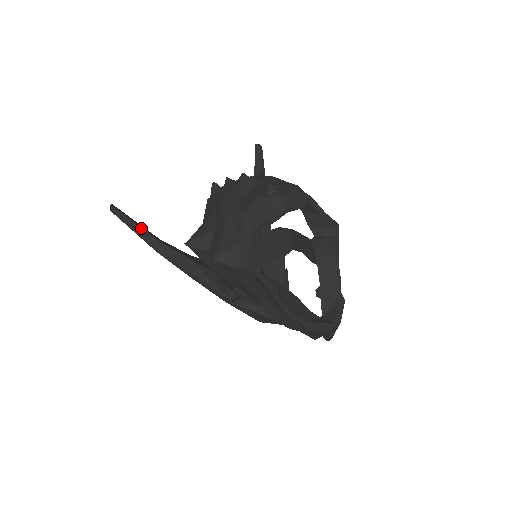
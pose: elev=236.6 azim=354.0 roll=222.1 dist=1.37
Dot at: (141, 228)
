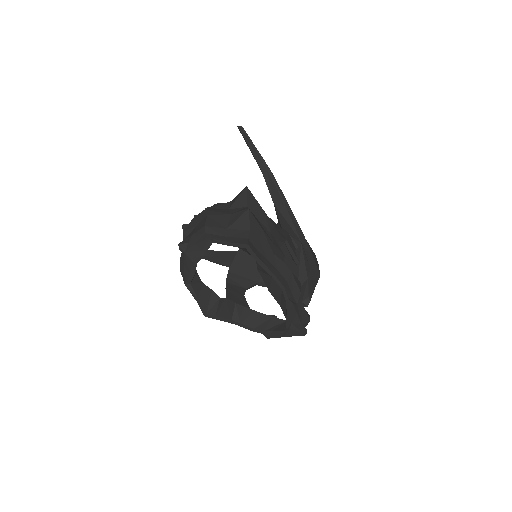
Dot at: occluded
